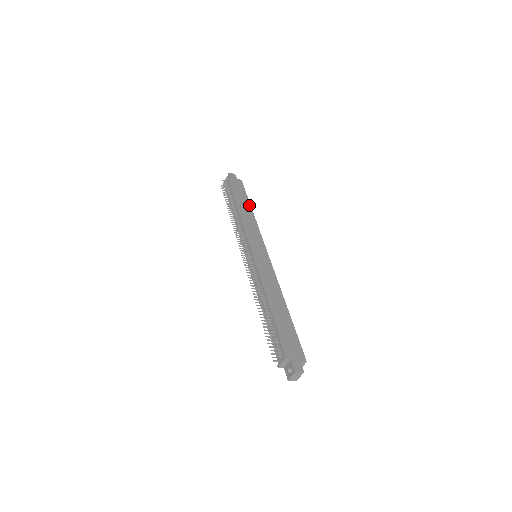
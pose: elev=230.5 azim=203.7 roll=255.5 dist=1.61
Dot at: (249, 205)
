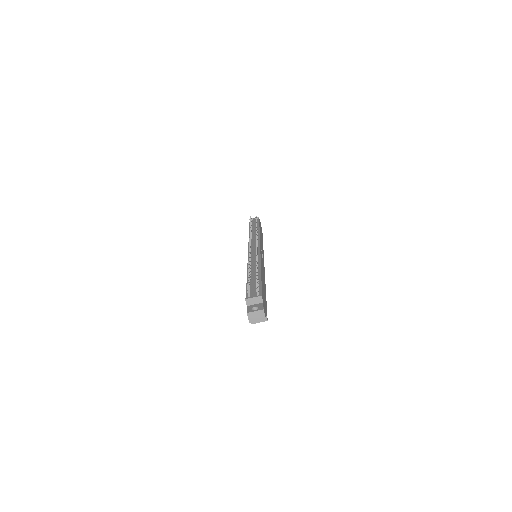
Dot at: occluded
